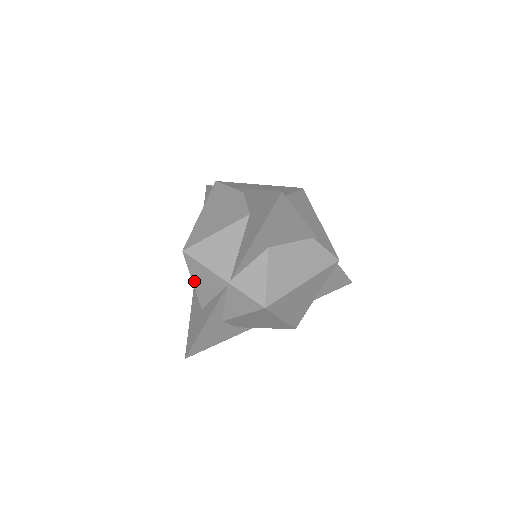
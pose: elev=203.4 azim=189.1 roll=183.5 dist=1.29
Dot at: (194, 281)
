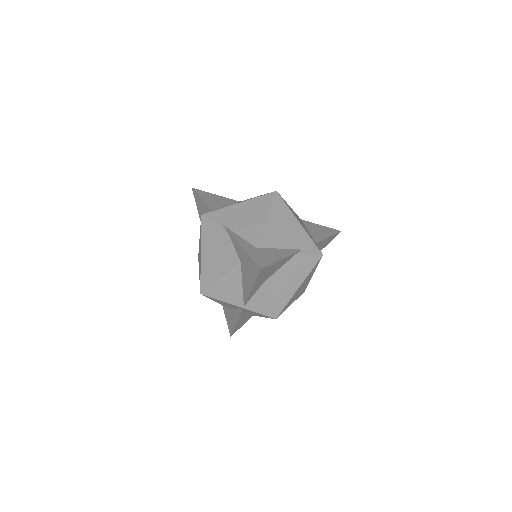
Dot at: (217, 302)
